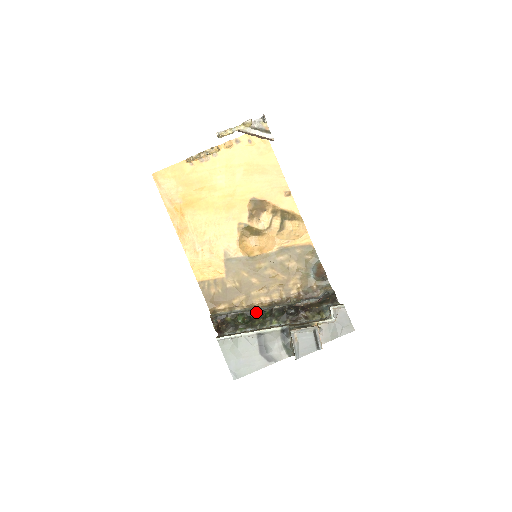
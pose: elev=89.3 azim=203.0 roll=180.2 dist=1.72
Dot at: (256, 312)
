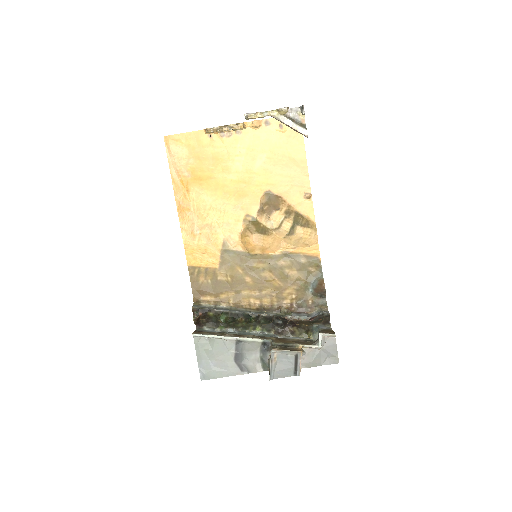
Dot at: (241, 315)
